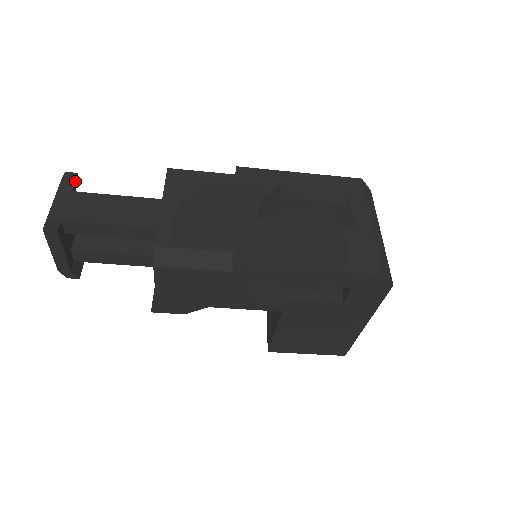
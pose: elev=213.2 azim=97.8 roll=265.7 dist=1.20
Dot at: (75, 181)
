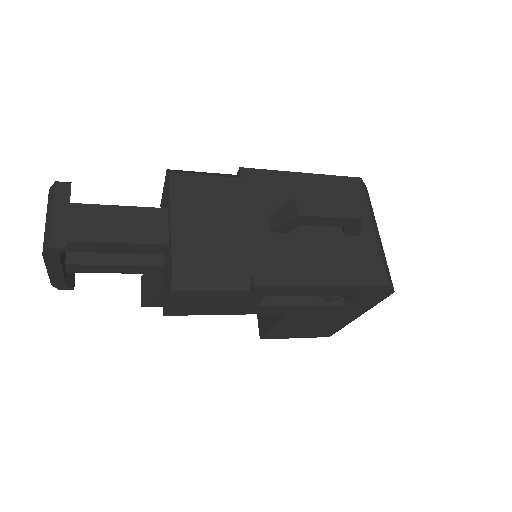
Dot at: (70, 193)
